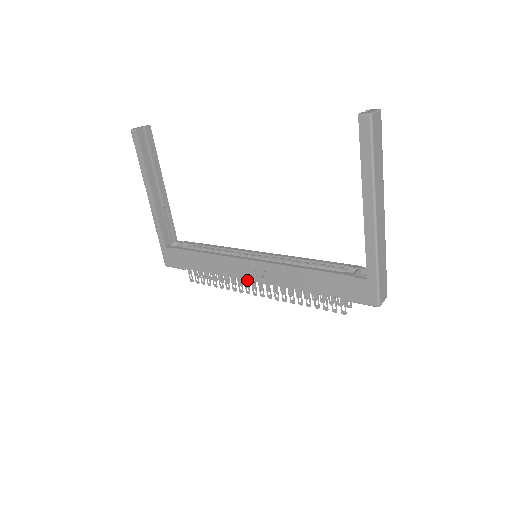
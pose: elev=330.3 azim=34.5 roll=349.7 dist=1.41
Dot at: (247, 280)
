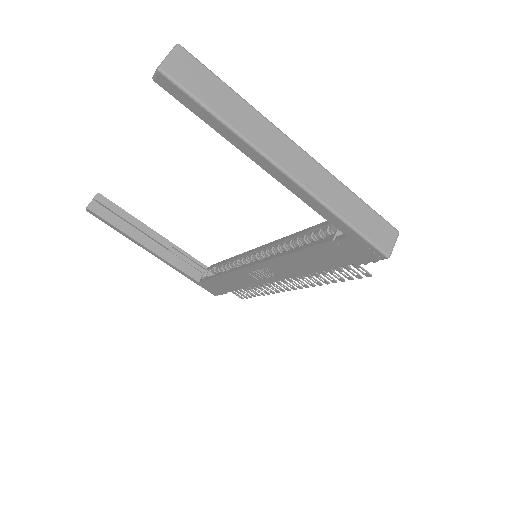
Dot at: occluded
